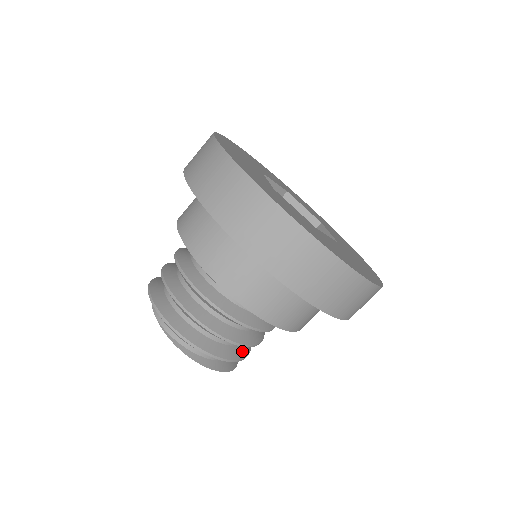
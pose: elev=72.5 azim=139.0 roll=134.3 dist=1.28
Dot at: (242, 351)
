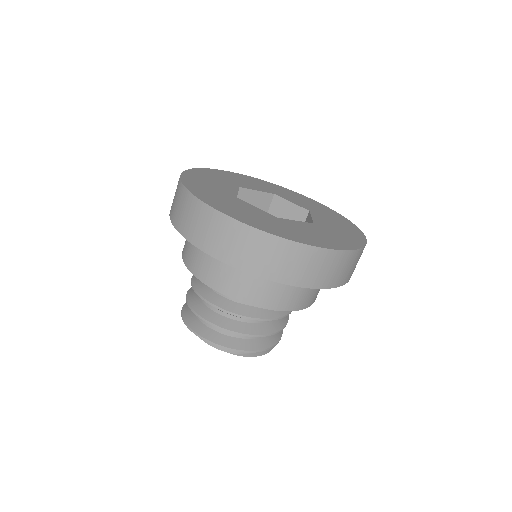
Dot at: occluded
